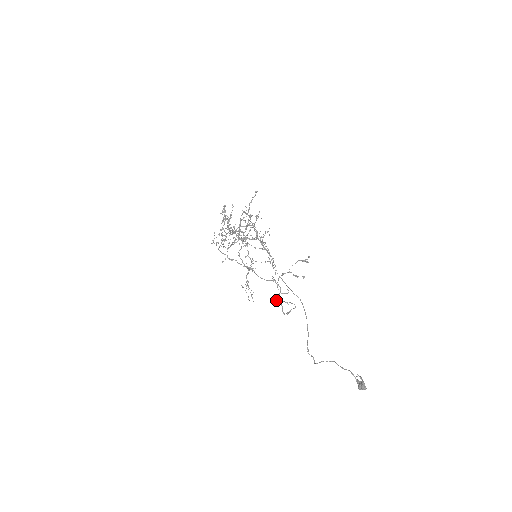
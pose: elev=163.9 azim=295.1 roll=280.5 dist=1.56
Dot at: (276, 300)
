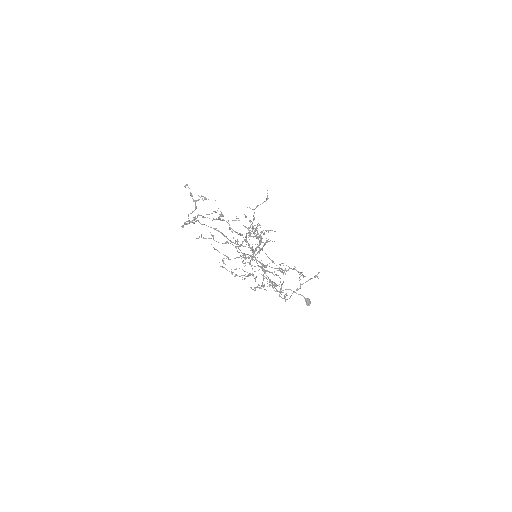
Dot at: occluded
